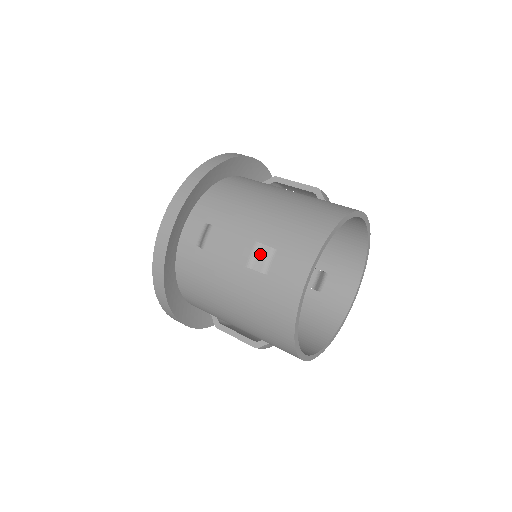
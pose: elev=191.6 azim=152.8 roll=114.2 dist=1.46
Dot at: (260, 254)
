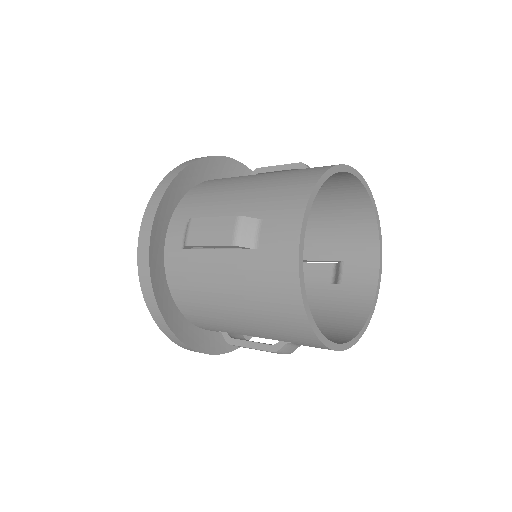
Dot at: (244, 228)
